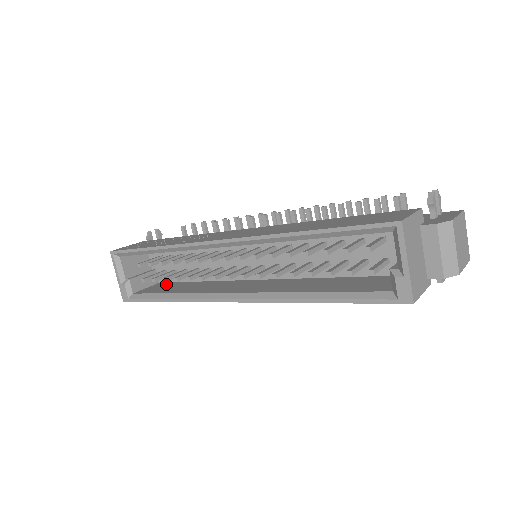
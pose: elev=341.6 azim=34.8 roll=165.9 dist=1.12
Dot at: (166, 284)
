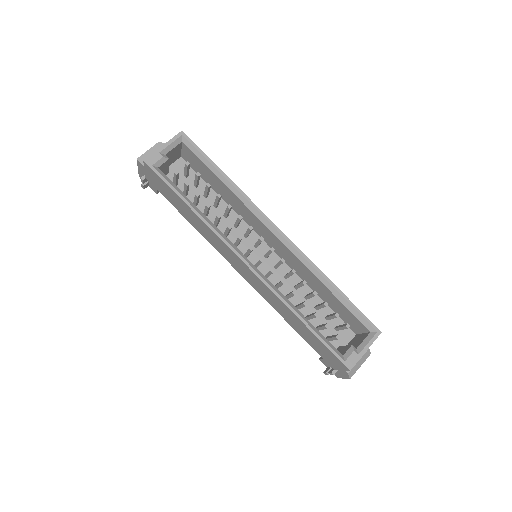
Dot at: occluded
